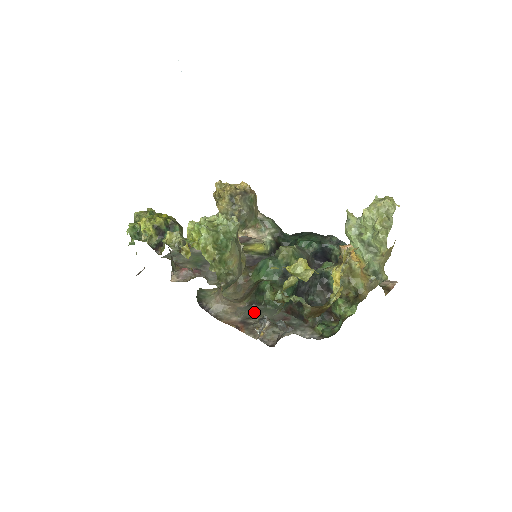
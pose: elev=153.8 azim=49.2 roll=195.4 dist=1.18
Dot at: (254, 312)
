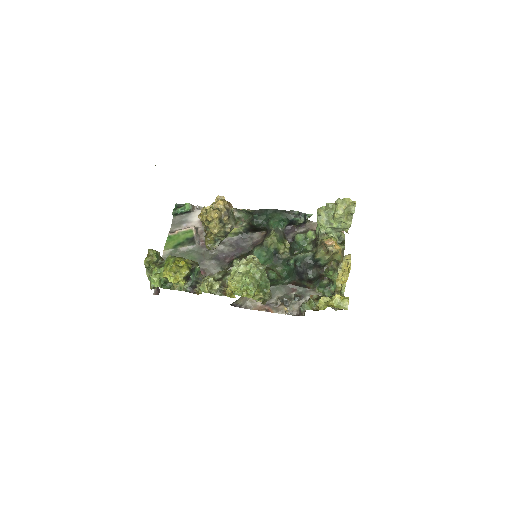
Dot at: occluded
